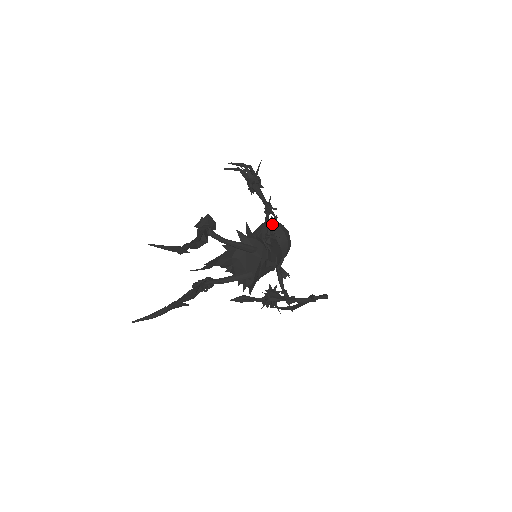
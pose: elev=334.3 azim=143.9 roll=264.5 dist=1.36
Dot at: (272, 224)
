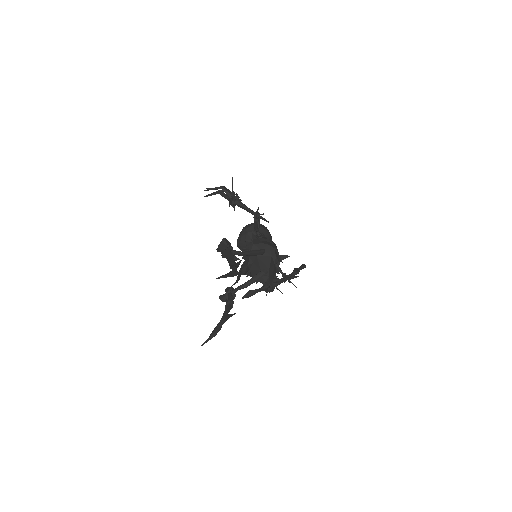
Dot at: (258, 227)
